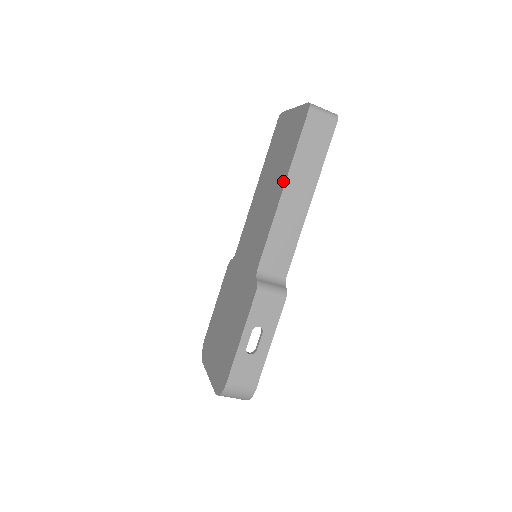
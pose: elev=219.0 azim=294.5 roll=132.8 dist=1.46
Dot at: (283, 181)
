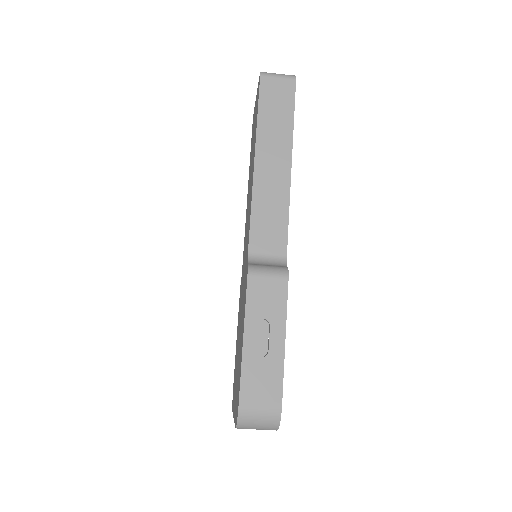
Dot at: (254, 154)
